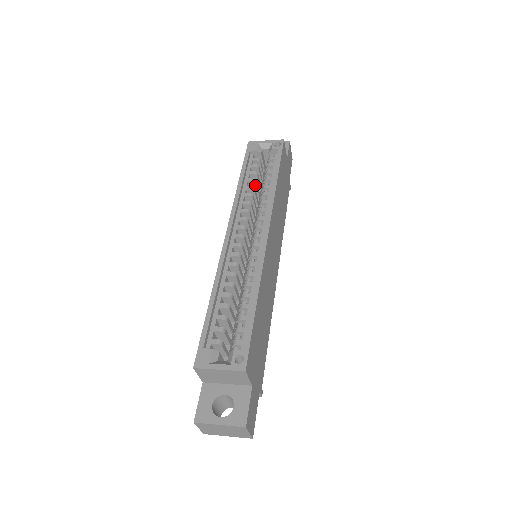
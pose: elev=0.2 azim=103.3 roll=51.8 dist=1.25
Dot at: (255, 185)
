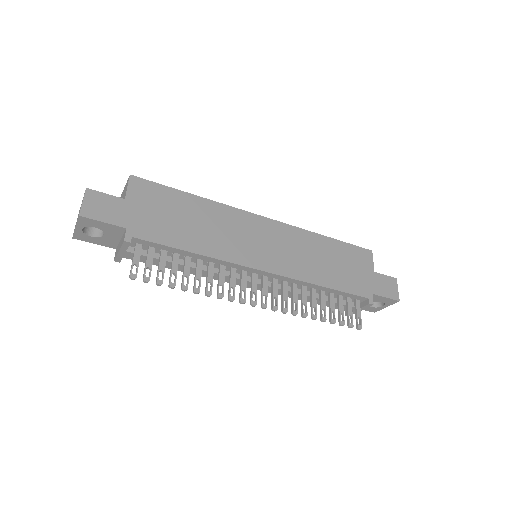
Dot at: occluded
